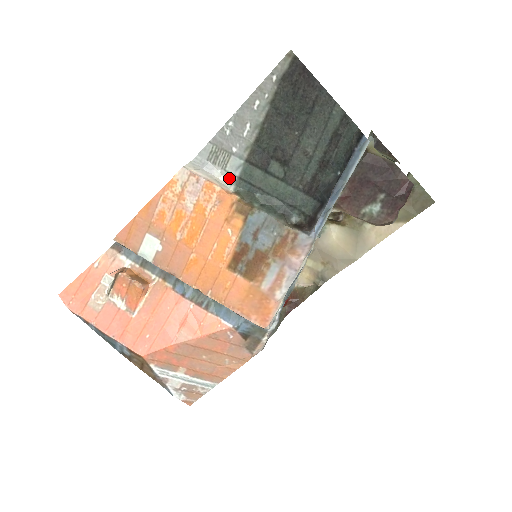
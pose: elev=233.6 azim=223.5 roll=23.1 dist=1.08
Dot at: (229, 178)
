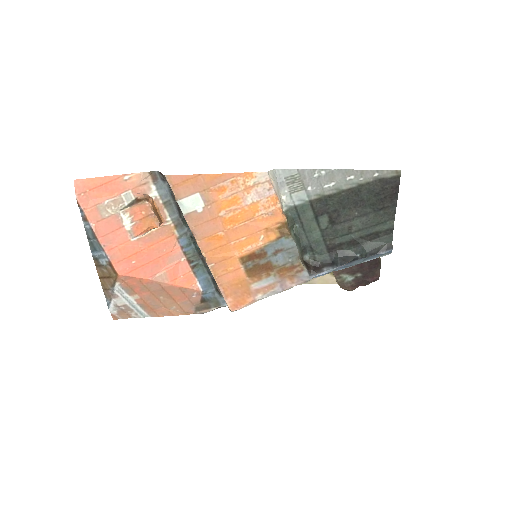
Dot at: (288, 201)
